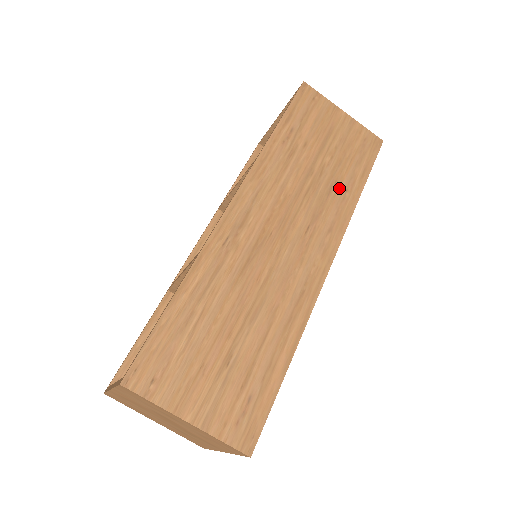
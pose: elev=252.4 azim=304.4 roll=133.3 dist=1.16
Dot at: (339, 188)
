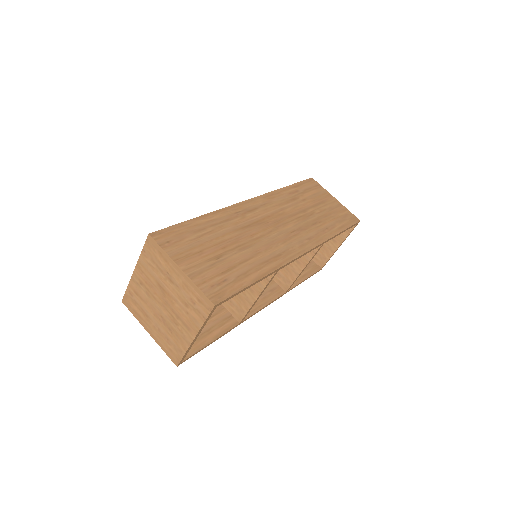
Dot at: (322, 225)
